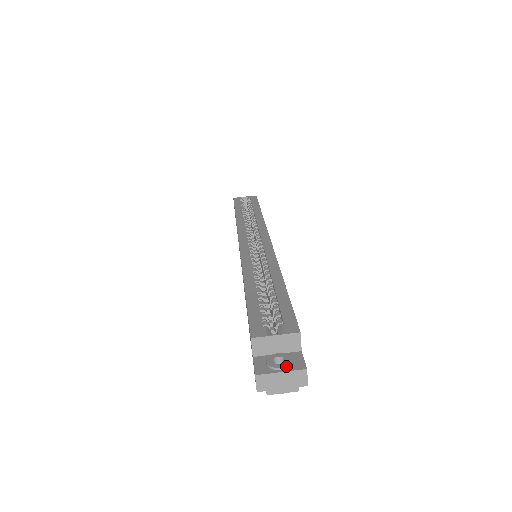
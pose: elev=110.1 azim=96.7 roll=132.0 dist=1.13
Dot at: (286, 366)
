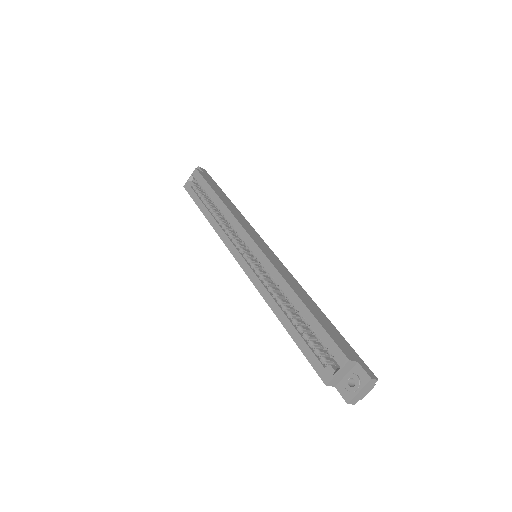
Dot at: (359, 386)
